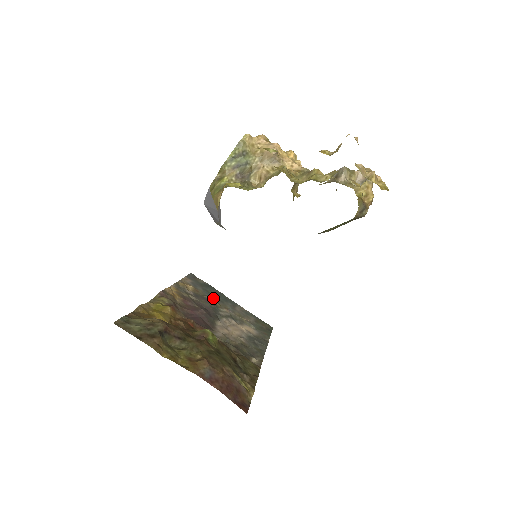
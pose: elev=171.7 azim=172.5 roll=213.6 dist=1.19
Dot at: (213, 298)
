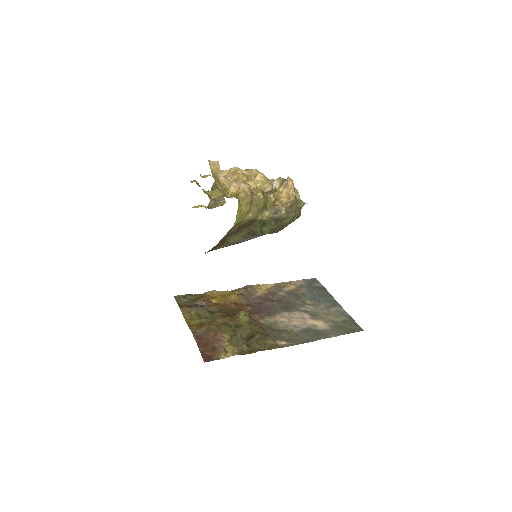
Dot at: (310, 297)
